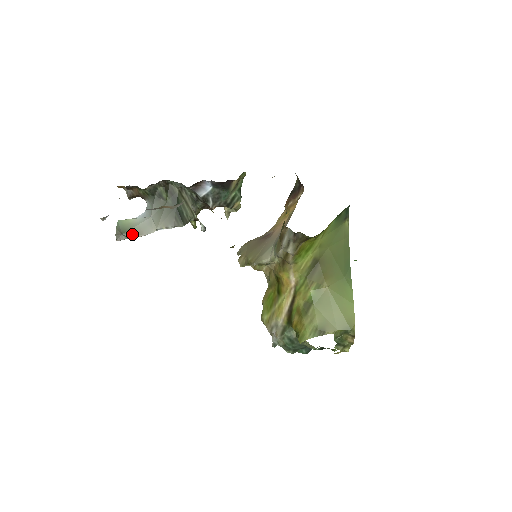
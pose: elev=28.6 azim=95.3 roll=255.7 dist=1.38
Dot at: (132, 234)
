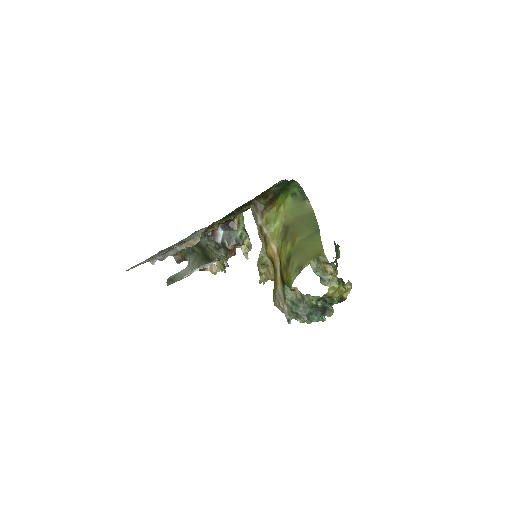
Dot at: (177, 278)
